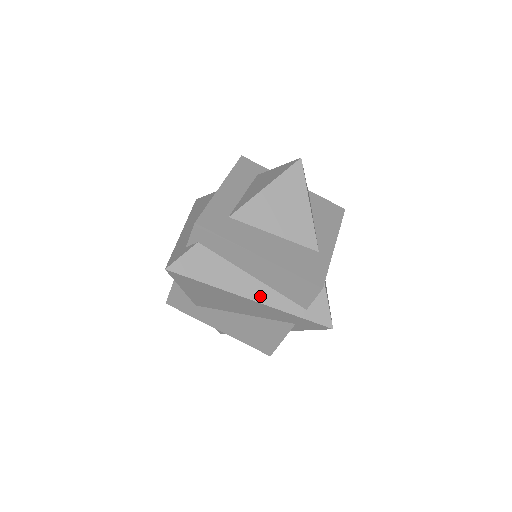
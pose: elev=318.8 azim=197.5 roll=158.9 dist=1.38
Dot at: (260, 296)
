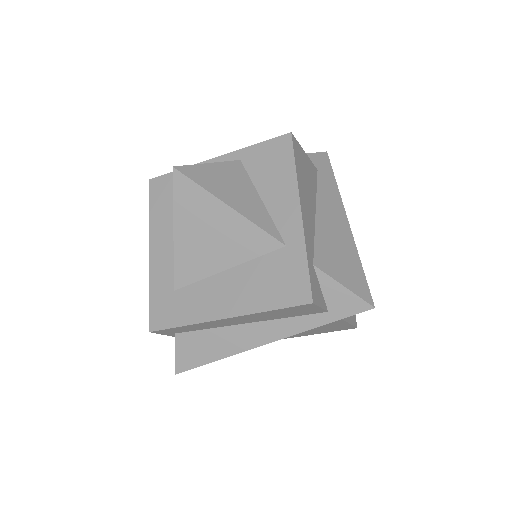
Dot at: (271, 335)
